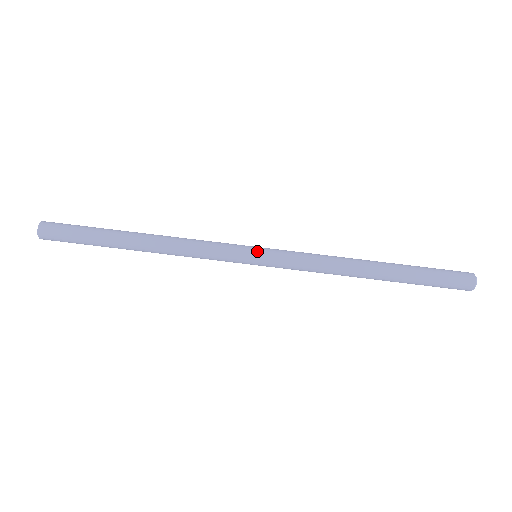
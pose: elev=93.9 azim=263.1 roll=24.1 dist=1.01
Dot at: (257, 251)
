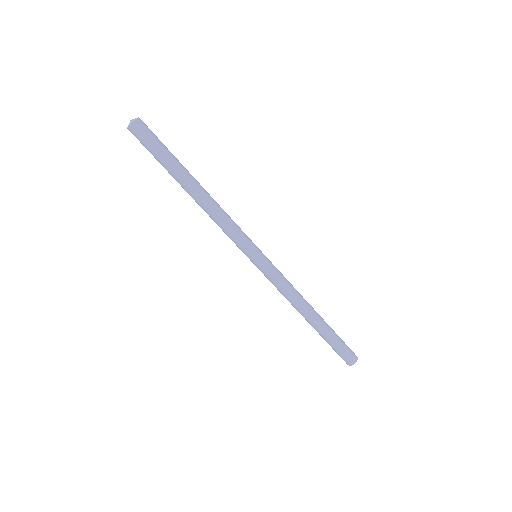
Dot at: occluded
